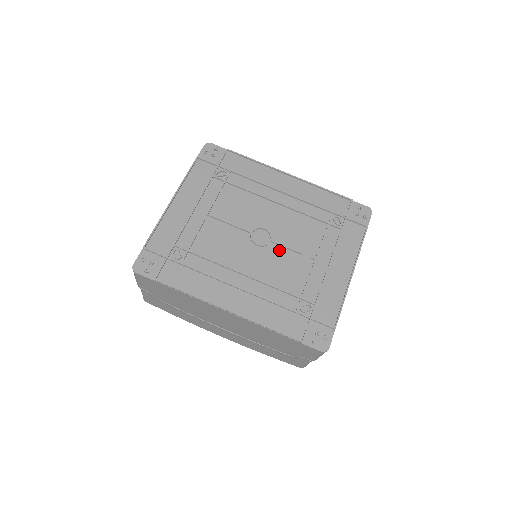
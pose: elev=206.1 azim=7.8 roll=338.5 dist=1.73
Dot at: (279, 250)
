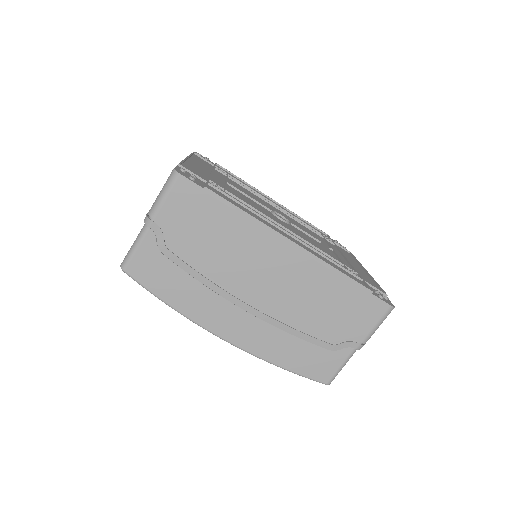
Dot at: (301, 232)
